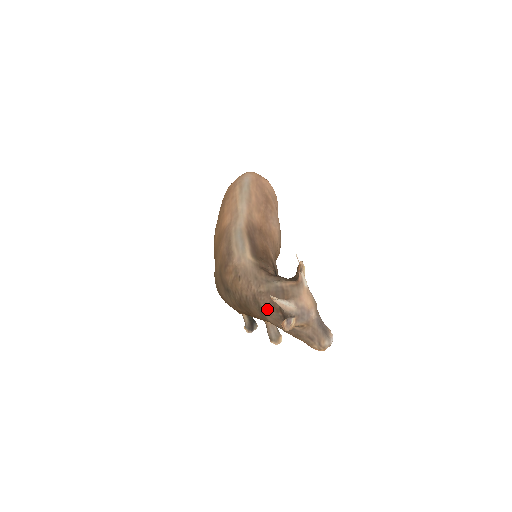
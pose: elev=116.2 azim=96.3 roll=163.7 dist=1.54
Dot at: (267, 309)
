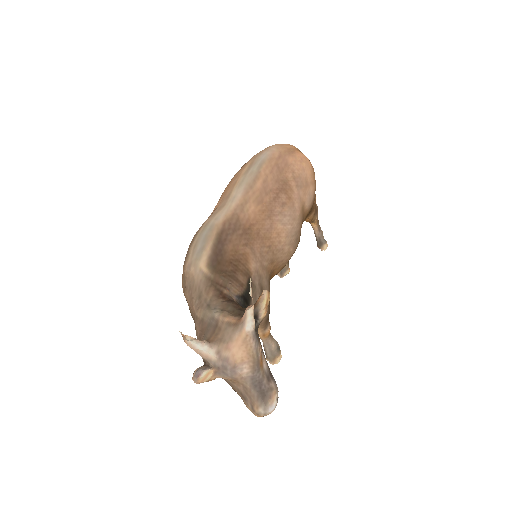
Dot at: occluded
